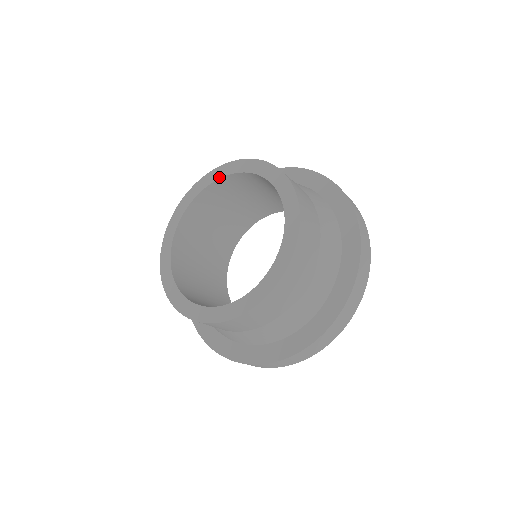
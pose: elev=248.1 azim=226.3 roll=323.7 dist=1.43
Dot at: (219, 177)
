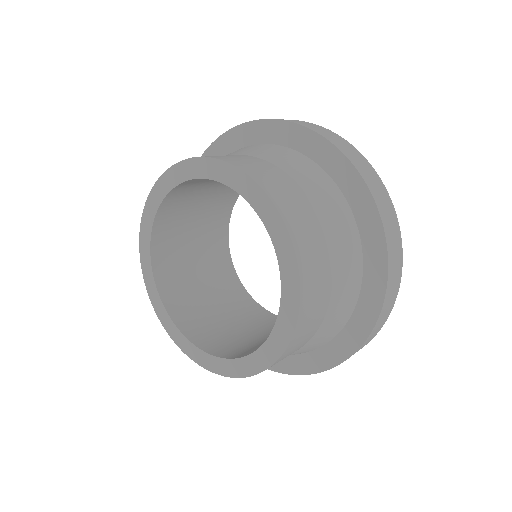
Dot at: (172, 186)
